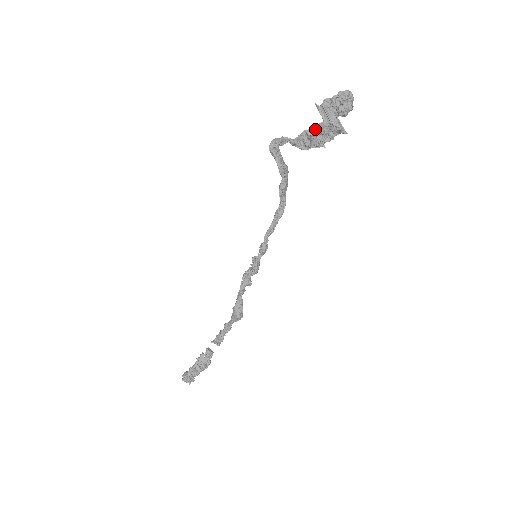
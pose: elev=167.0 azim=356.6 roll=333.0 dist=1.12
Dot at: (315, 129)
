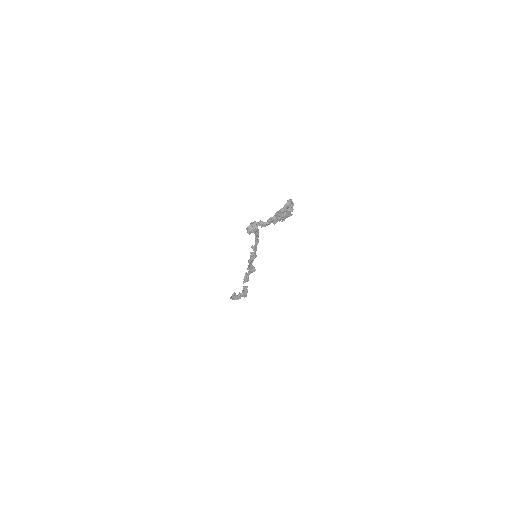
Dot at: occluded
